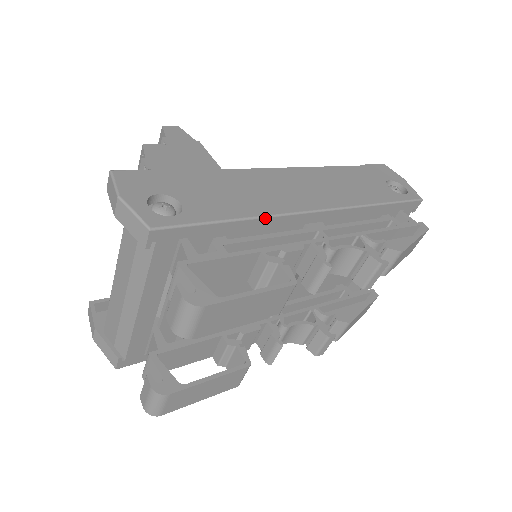
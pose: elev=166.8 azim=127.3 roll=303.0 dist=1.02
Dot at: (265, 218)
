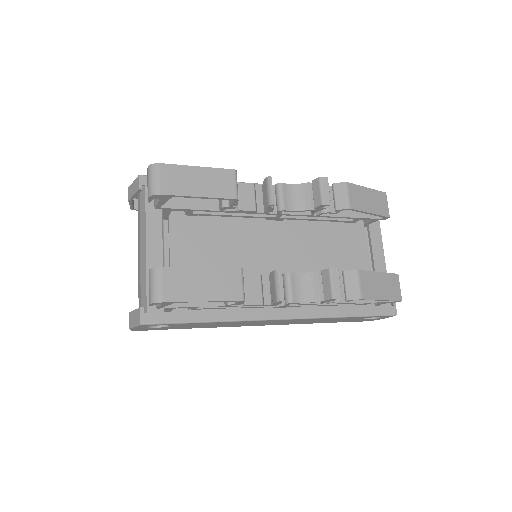
Dot at: occluded
